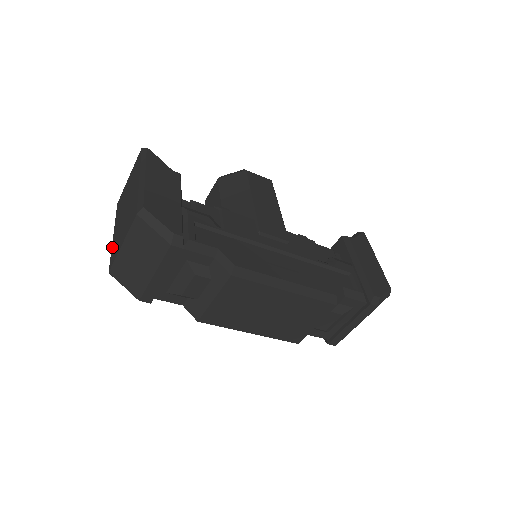
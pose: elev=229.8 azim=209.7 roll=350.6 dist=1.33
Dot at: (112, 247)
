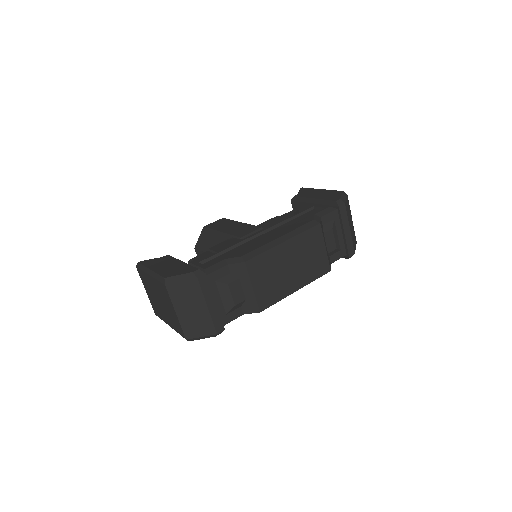
Dot at: (175, 329)
